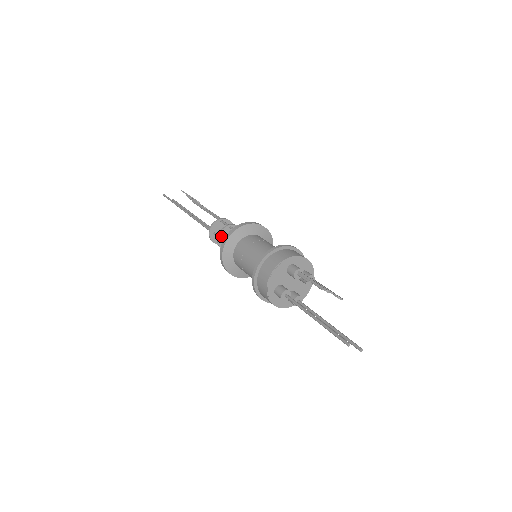
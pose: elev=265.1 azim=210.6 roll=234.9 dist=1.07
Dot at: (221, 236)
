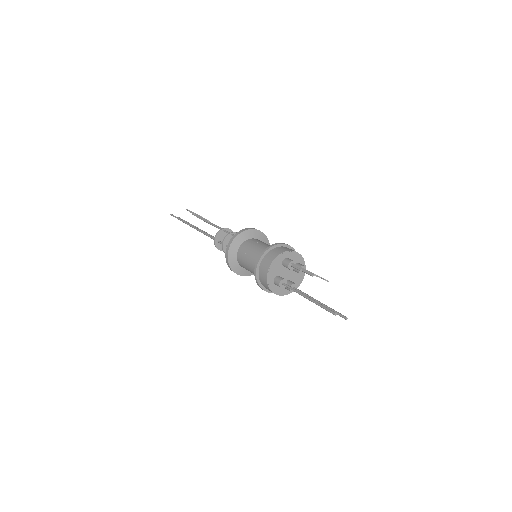
Dot at: (225, 243)
